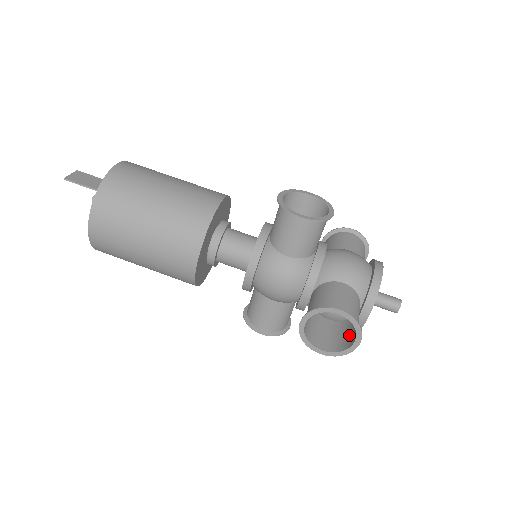
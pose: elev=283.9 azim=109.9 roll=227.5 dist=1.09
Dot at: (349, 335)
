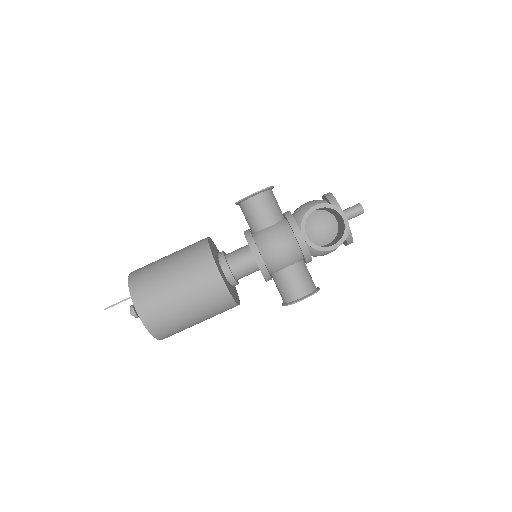
Dot at: (341, 228)
